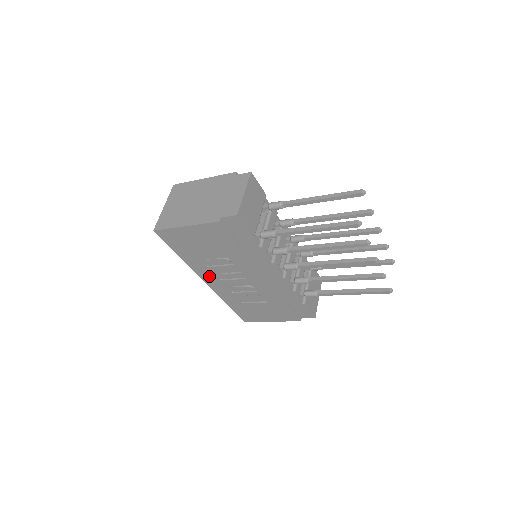
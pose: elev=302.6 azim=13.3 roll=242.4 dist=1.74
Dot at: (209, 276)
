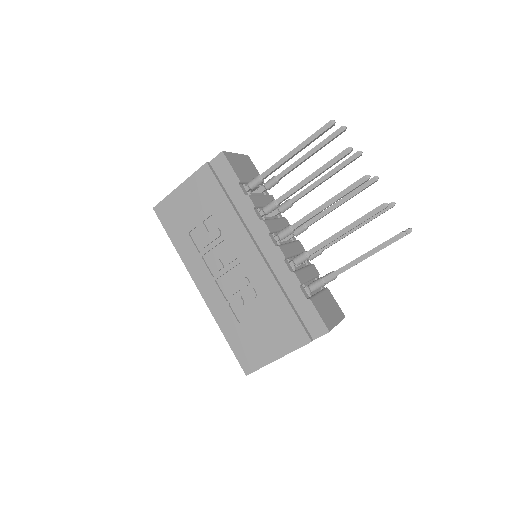
Dot at: (202, 273)
